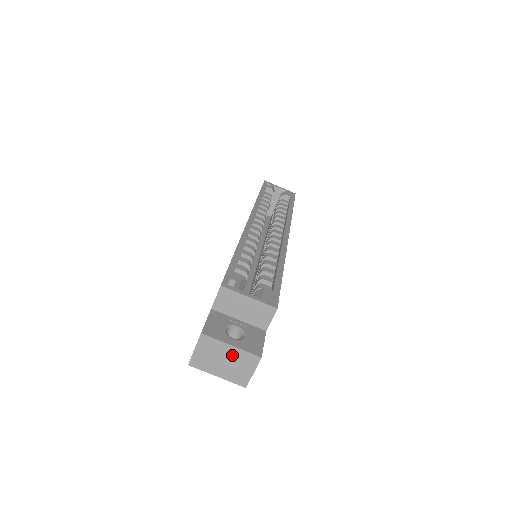
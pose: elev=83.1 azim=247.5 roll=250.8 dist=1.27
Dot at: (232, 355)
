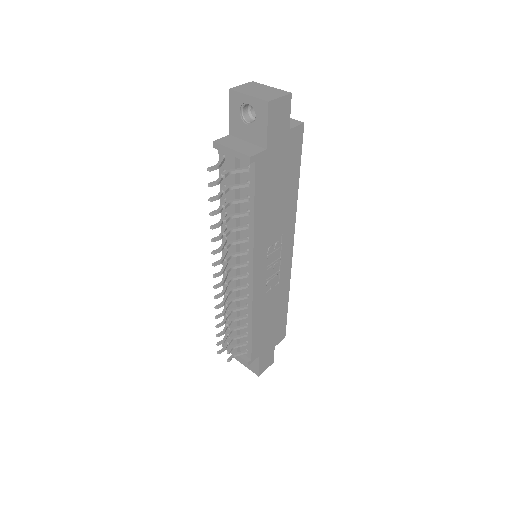
Dot at: (269, 90)
